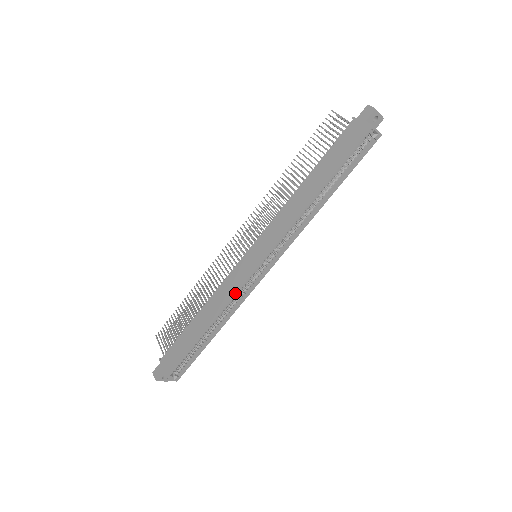
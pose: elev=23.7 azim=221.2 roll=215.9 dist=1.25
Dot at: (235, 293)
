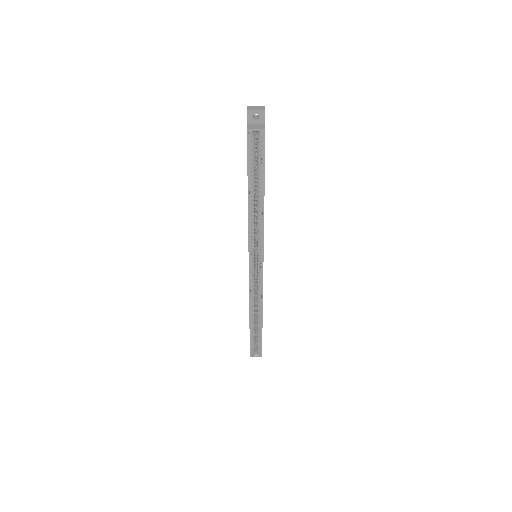
Dot at: (249, 291)
